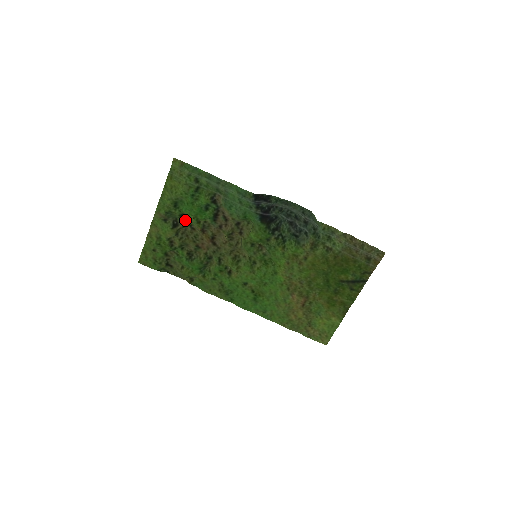
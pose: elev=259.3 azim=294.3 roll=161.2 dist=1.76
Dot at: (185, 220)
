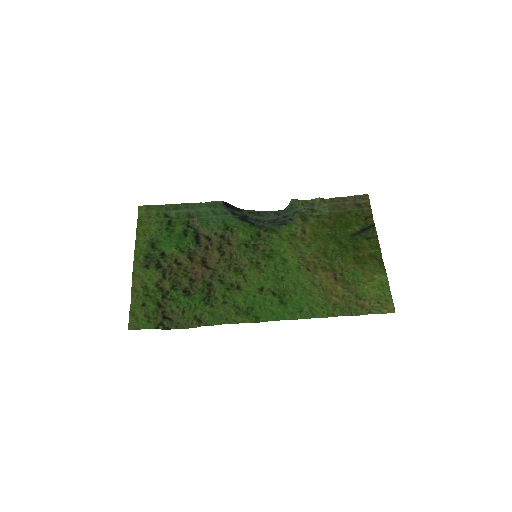
Dot at: (168, 258)
